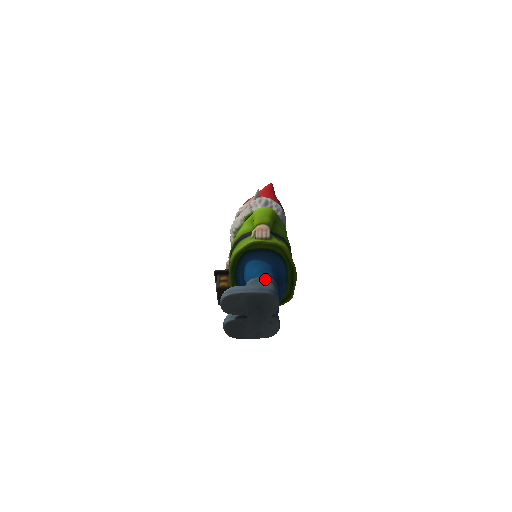
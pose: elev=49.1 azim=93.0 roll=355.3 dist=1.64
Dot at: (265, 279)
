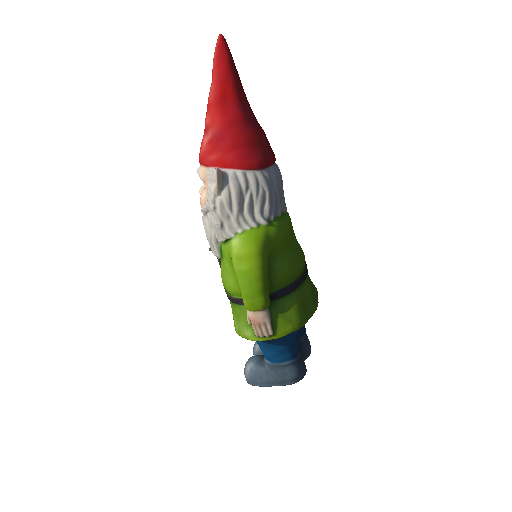
Dot at: (284, 365)
